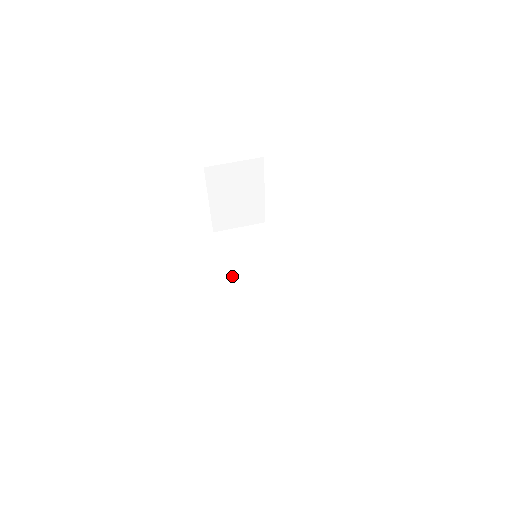
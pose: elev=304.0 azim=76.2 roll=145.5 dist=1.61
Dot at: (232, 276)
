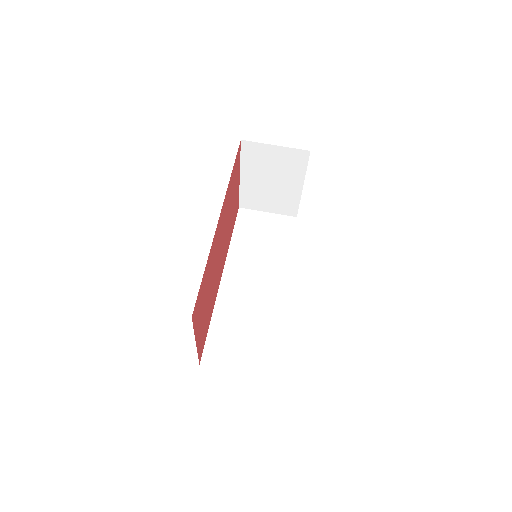
Dot at: (233, 262)
